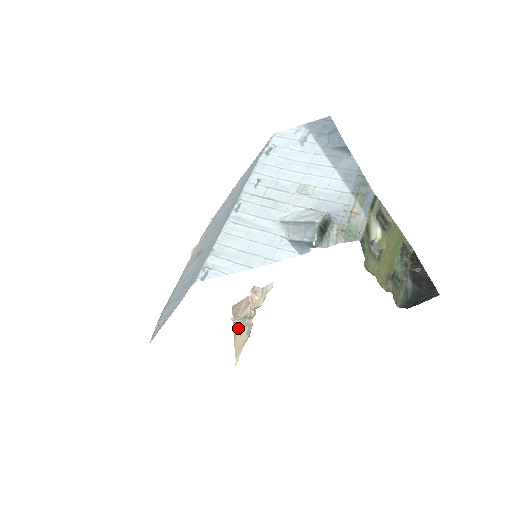
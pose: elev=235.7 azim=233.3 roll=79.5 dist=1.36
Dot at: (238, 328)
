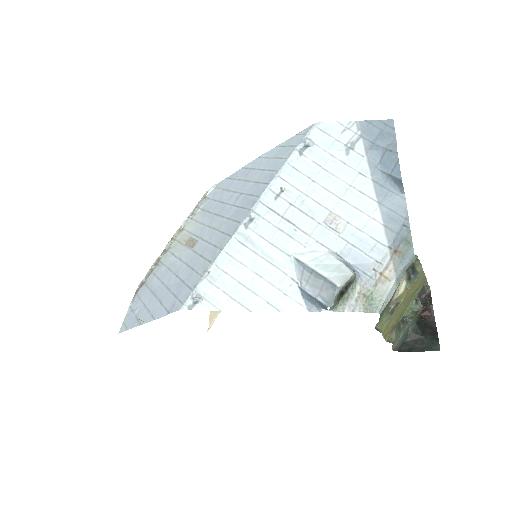
Dot at: occluded
